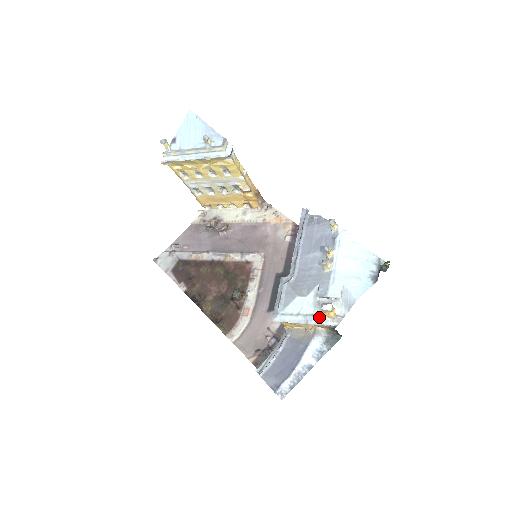
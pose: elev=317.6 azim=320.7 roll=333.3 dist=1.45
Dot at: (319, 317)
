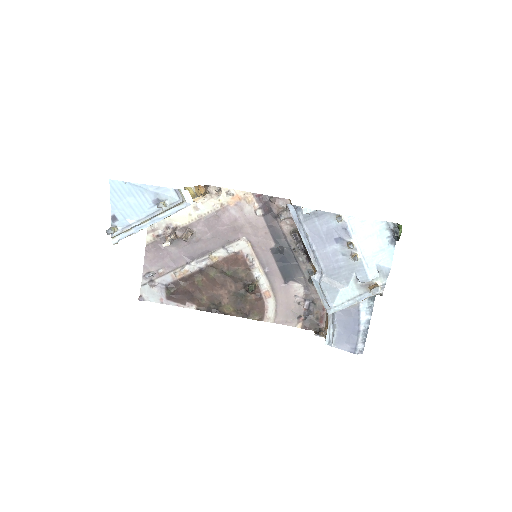
Dot at: (366, 294)
